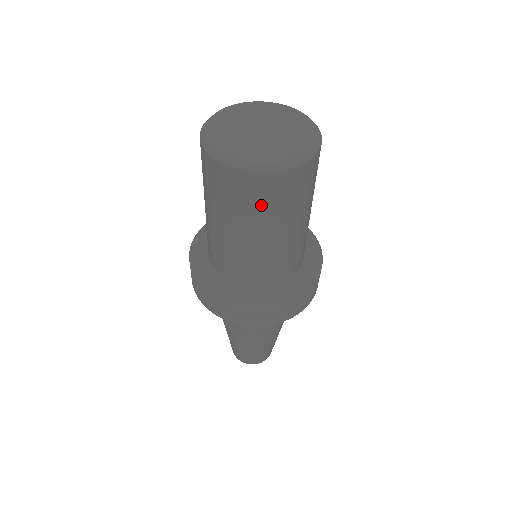
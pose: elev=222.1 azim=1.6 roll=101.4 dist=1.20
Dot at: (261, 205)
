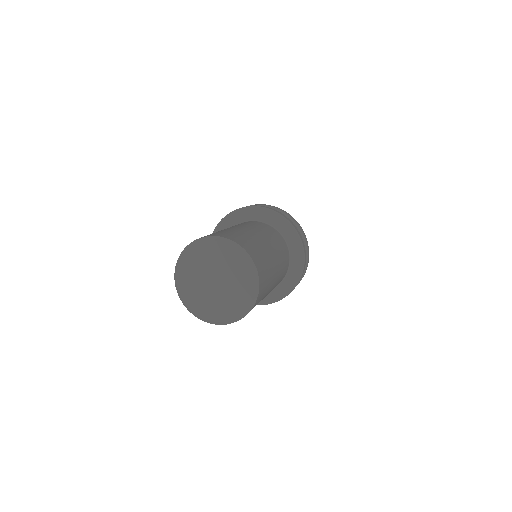
Dot at: occluded
